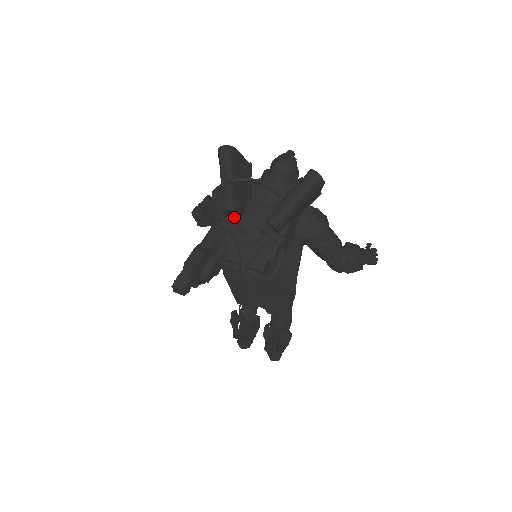
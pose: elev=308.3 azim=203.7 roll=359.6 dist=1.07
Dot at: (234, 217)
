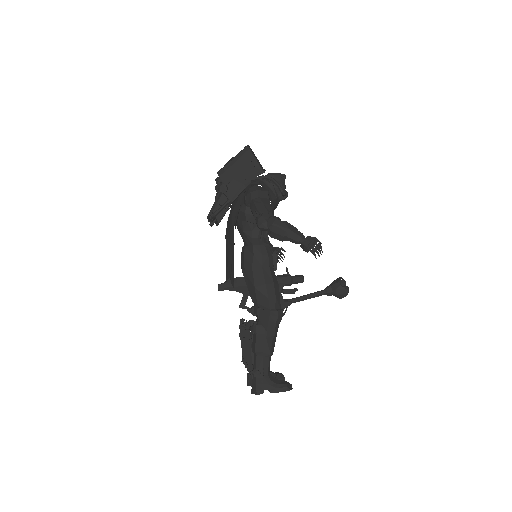
Dot at: occluded
